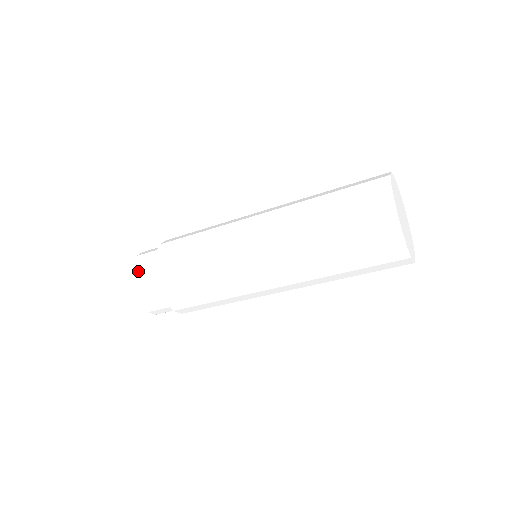
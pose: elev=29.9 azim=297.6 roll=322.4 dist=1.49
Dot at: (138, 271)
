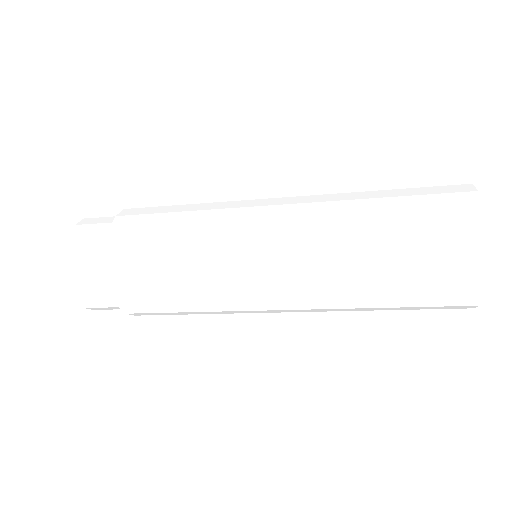
Dot at: (78, 252)
